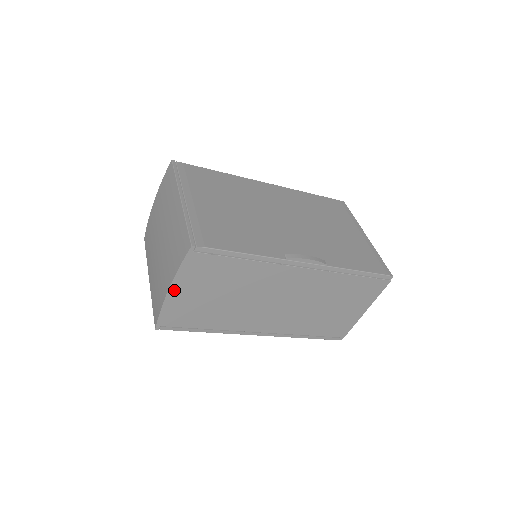
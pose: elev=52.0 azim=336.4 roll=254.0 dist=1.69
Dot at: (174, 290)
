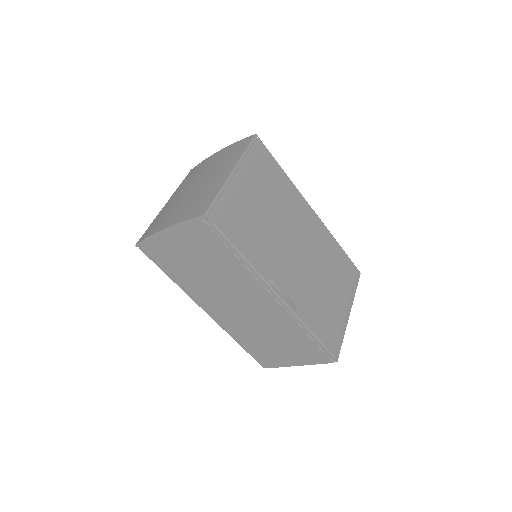
Dot at: (169, 232)
